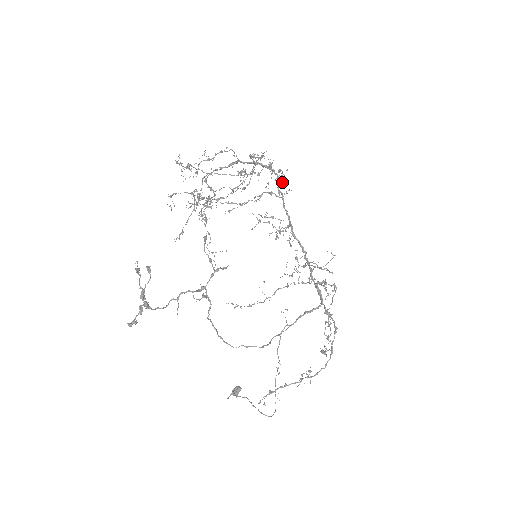
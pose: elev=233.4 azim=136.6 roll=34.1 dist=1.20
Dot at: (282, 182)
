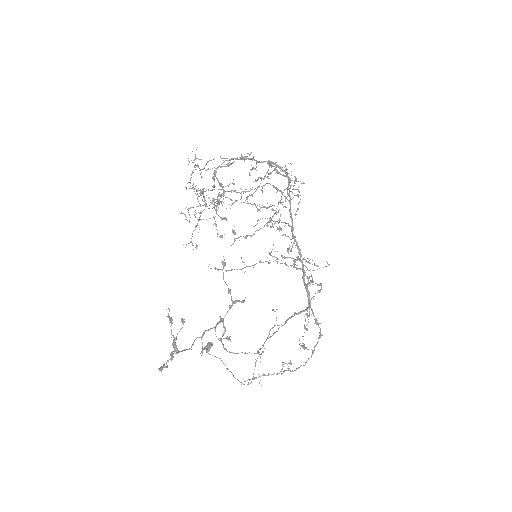
Dot at: (299, 201)
